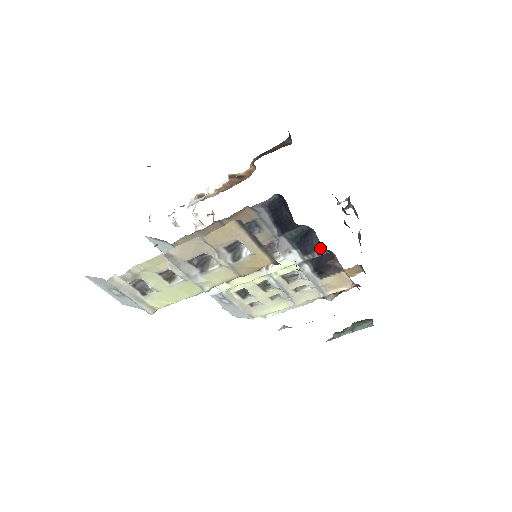
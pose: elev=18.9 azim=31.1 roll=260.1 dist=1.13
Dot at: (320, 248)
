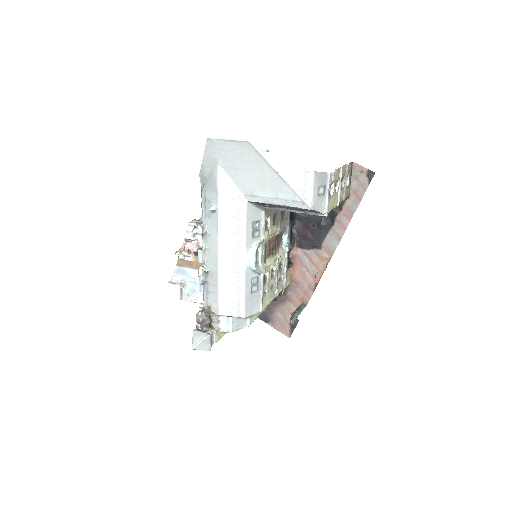
Dot at: (294, 241)
